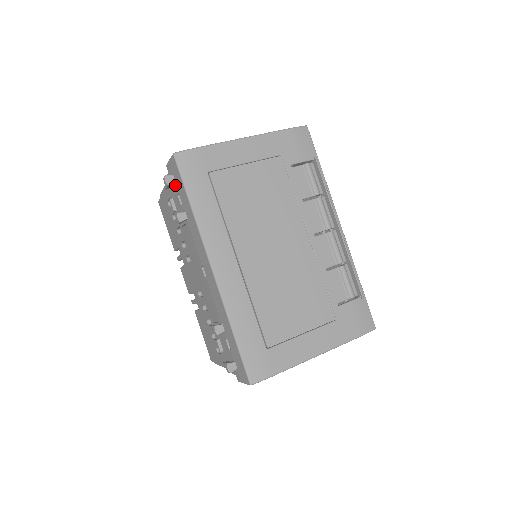
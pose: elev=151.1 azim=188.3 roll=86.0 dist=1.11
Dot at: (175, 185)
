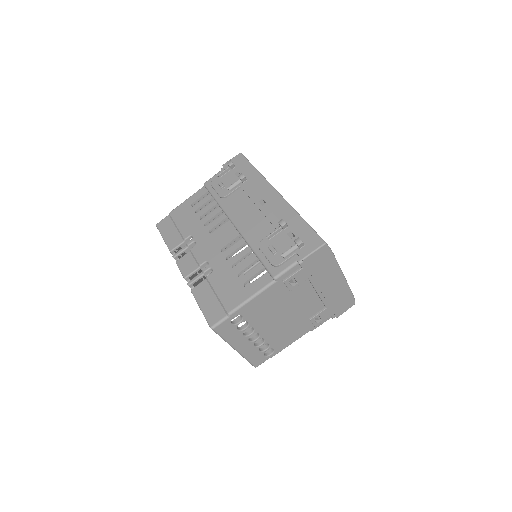
Dot at: (234, 169)
